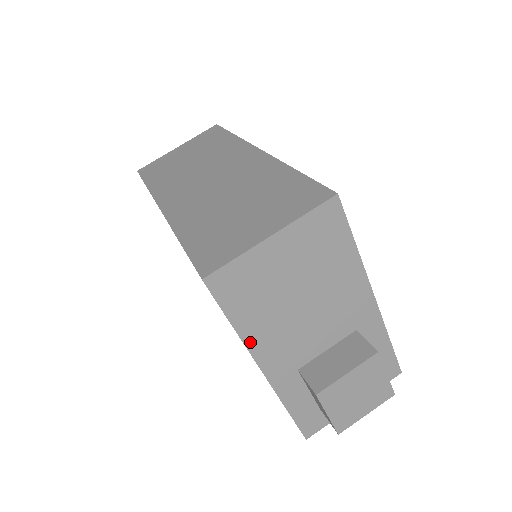
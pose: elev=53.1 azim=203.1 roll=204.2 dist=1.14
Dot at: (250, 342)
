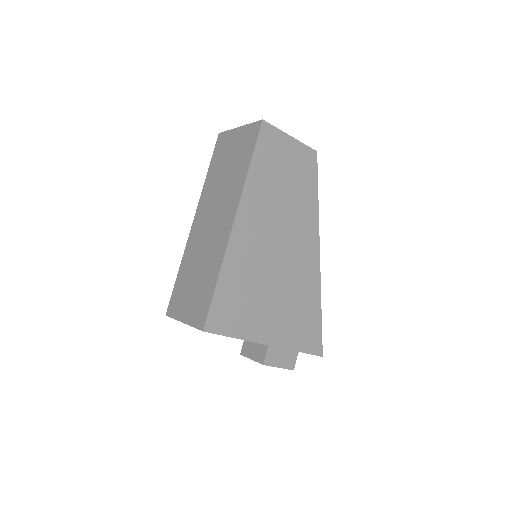
Dot at: occluded
